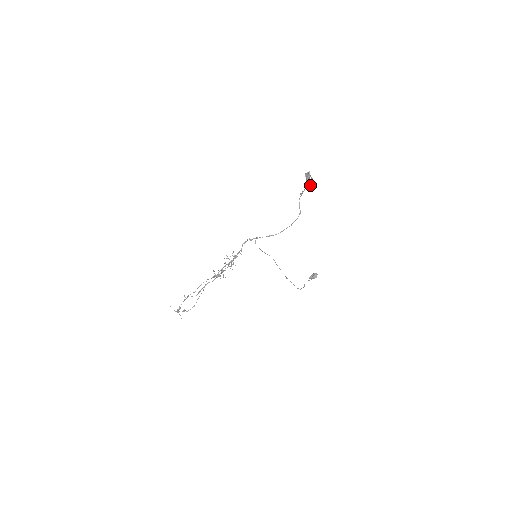
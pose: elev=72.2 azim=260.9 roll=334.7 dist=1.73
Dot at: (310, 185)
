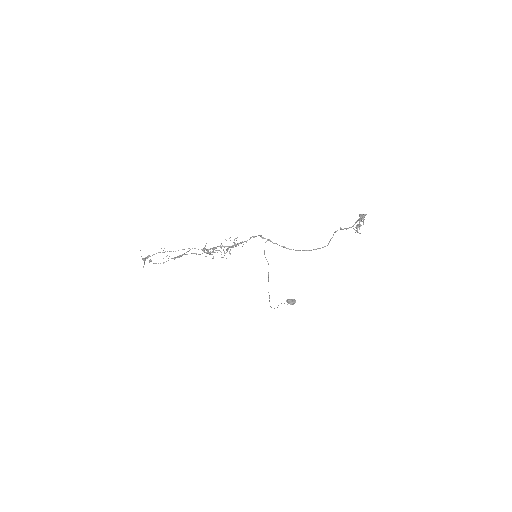
Dot at: (357, 228)
